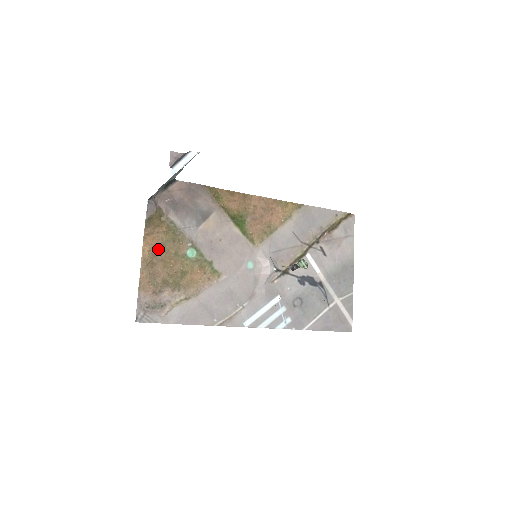
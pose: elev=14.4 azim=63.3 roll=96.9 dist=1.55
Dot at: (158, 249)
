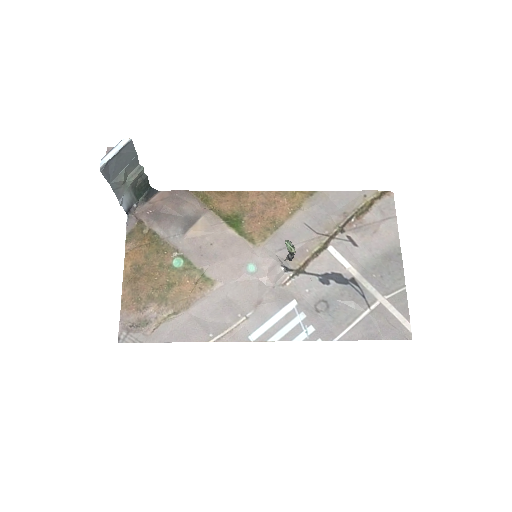
Dot at: (141, 263)
